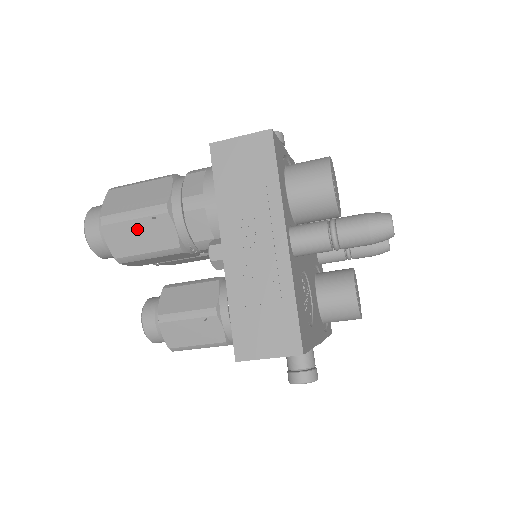
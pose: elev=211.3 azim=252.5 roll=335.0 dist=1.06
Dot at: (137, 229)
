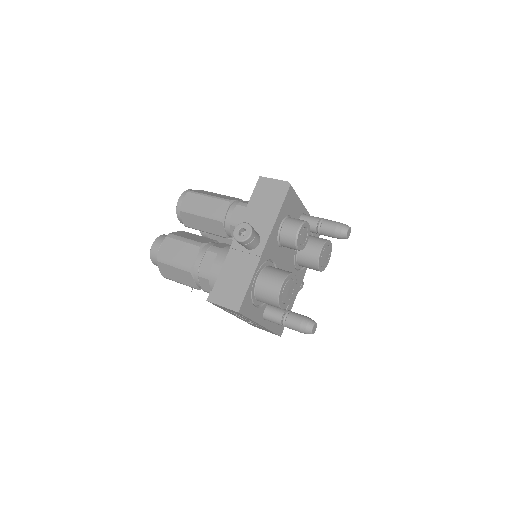
Dot at: occluded
